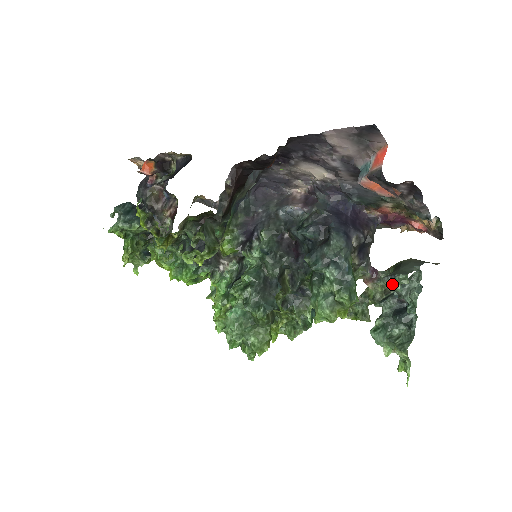
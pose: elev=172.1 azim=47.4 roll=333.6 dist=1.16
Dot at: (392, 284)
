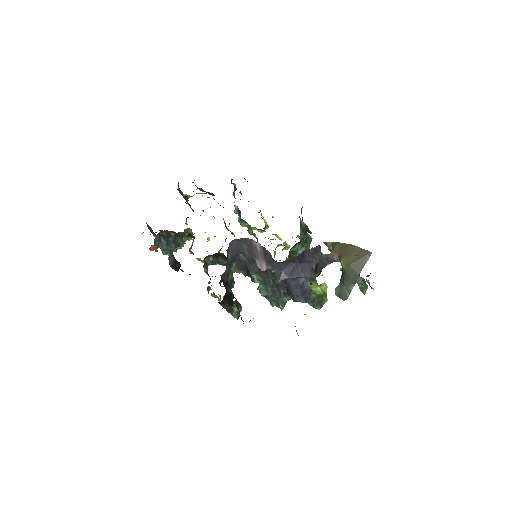
Dot at: occluded
